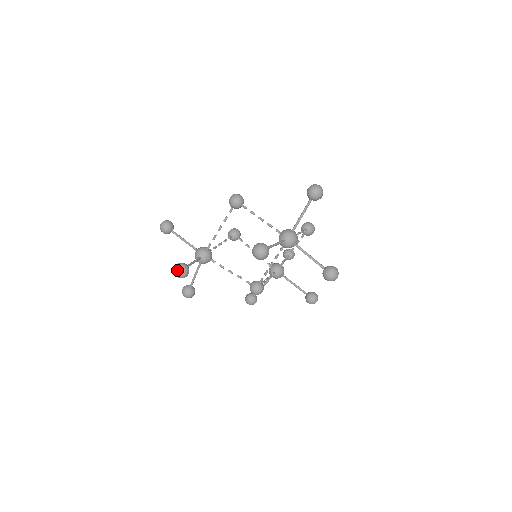
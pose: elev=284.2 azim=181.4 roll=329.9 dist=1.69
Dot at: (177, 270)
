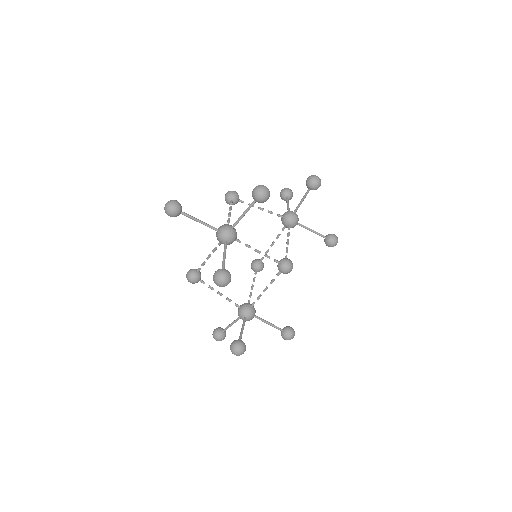
Dot at: occluded
